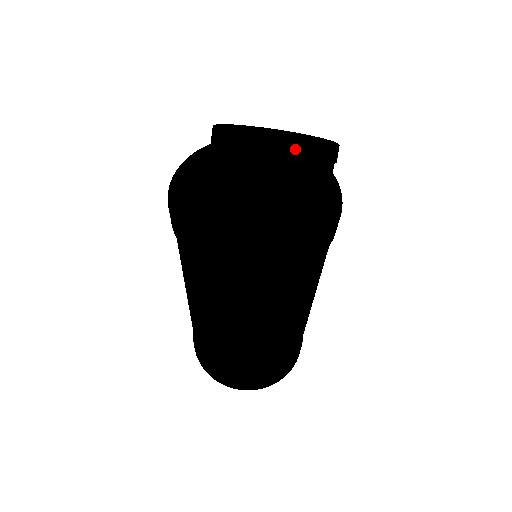
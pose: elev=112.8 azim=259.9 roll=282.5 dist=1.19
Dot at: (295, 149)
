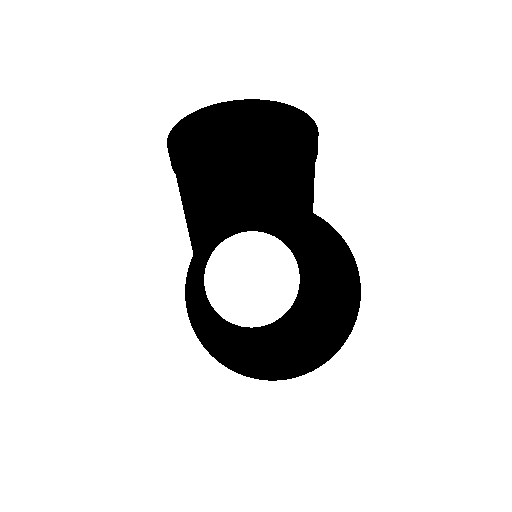
Dot at: (292, 209)
